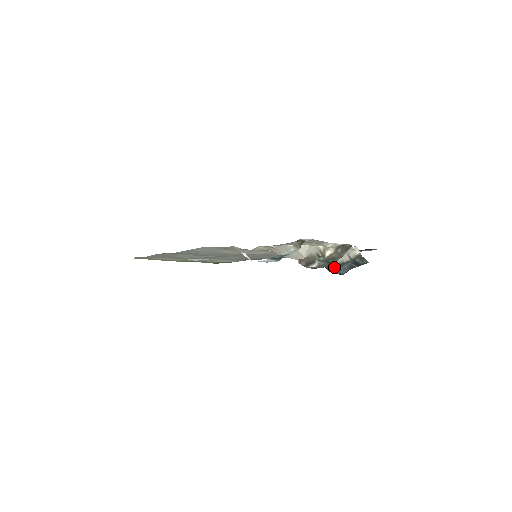
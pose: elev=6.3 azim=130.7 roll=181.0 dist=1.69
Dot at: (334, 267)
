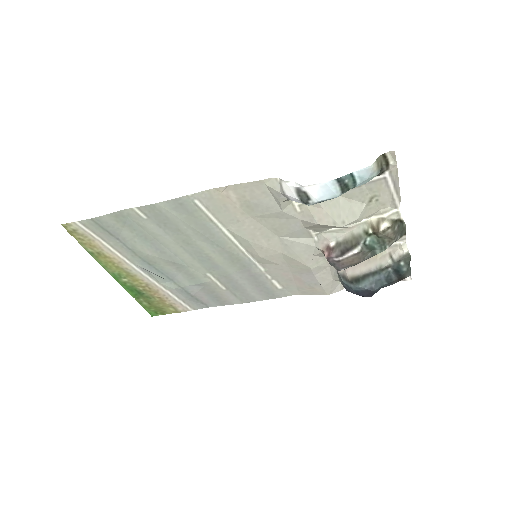
Dot at: (365, 278)
